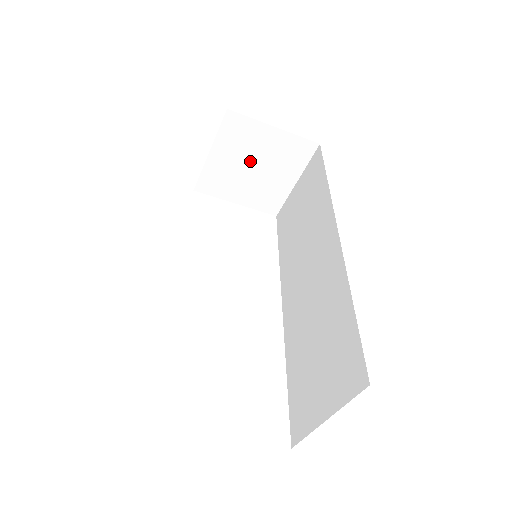
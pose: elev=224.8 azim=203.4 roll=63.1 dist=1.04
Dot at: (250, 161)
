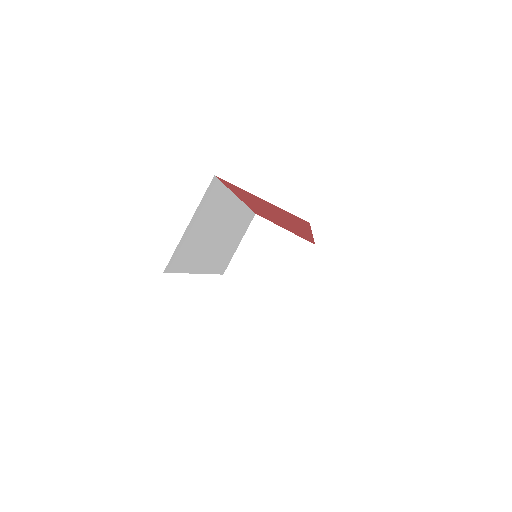
Dot at: (266, 254)
